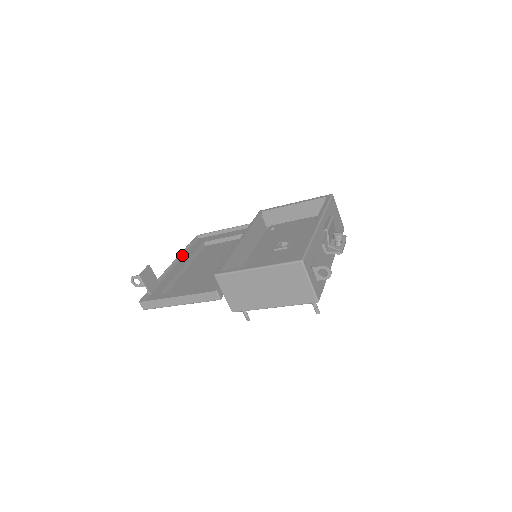
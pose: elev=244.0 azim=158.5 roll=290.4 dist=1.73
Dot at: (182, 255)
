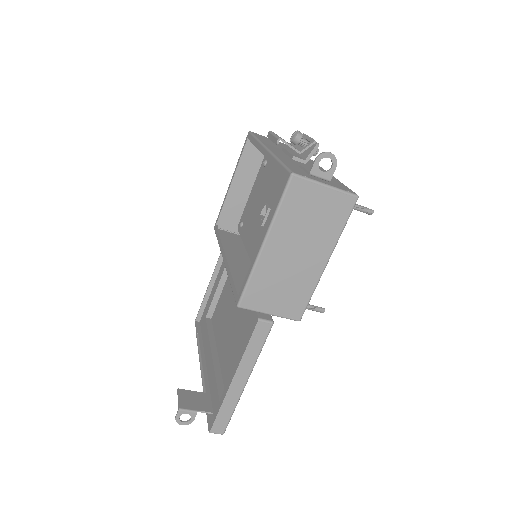
Dot at: (201, 349)
